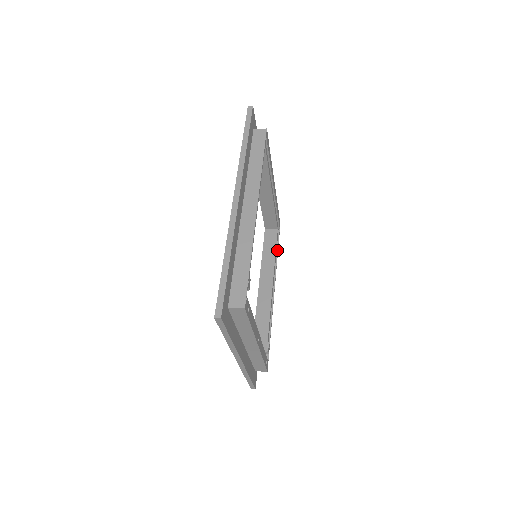
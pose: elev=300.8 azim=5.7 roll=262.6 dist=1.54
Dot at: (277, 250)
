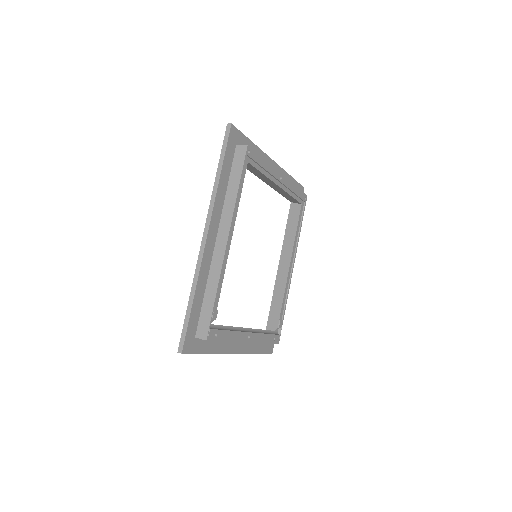
Dot at: (300, 226)
